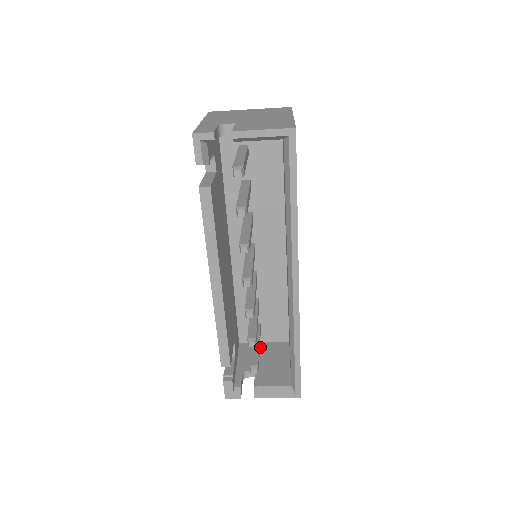
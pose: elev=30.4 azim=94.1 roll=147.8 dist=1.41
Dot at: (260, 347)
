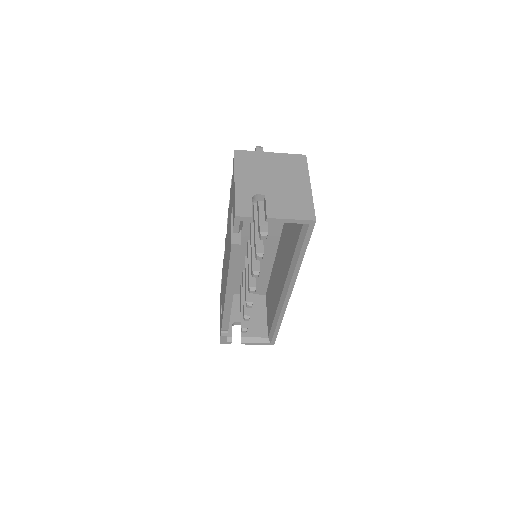
Dot at: occluded
